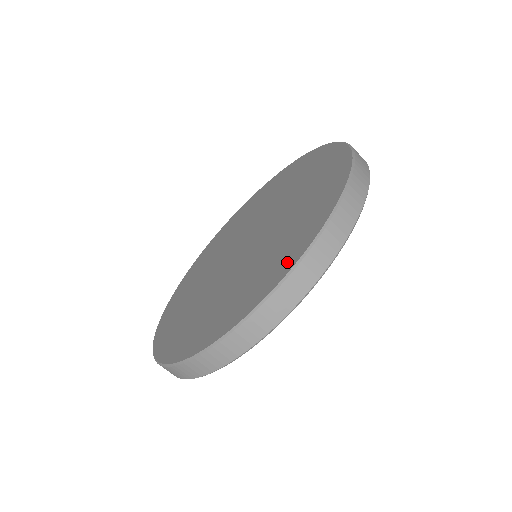
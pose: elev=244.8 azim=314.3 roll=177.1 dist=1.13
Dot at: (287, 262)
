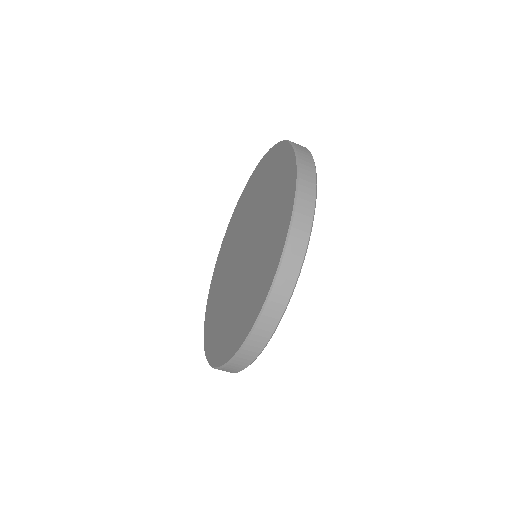
Dot at: (252, 315)
